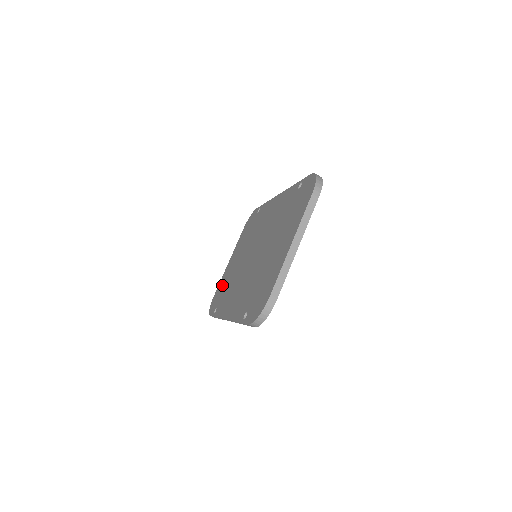
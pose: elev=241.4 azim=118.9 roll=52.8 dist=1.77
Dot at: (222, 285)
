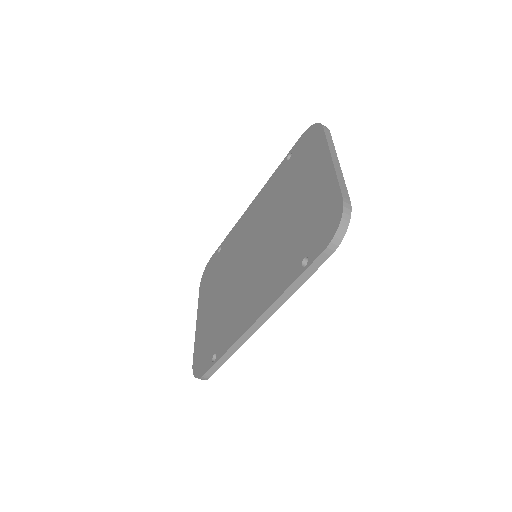
Dot at: (204, 338)
